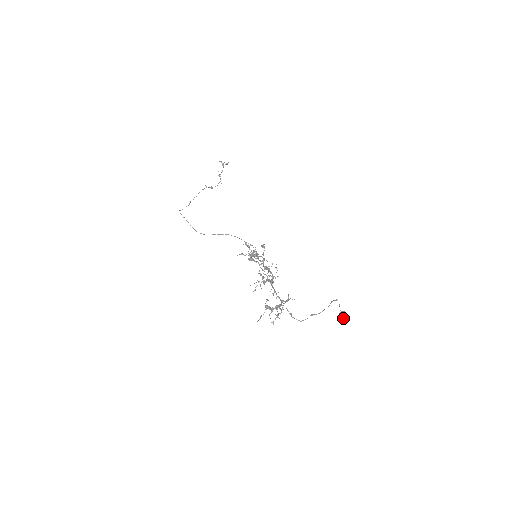
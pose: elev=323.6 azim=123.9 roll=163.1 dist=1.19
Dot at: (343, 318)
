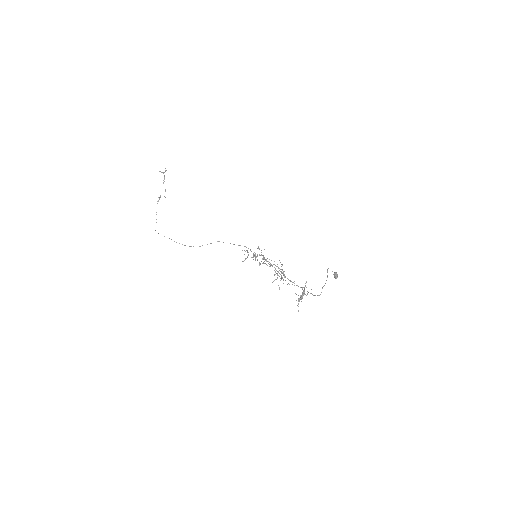
Dot at: (337, 277)
